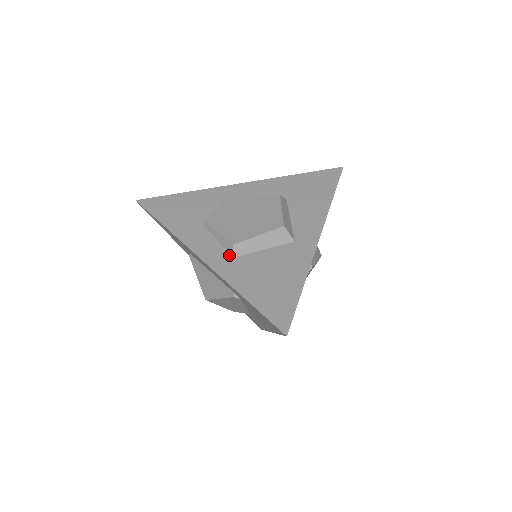
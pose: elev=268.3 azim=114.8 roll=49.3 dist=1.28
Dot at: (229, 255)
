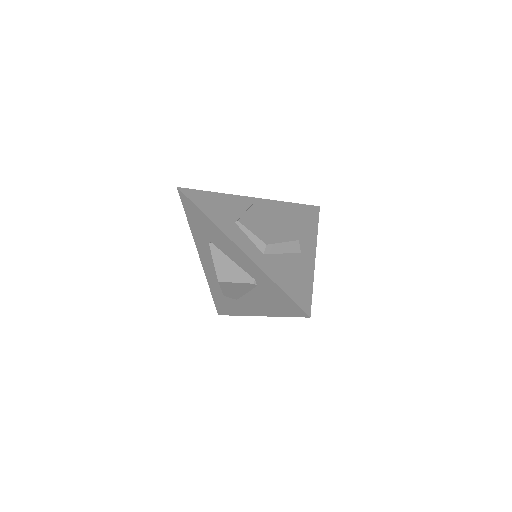
Dot at: (260, 252)
